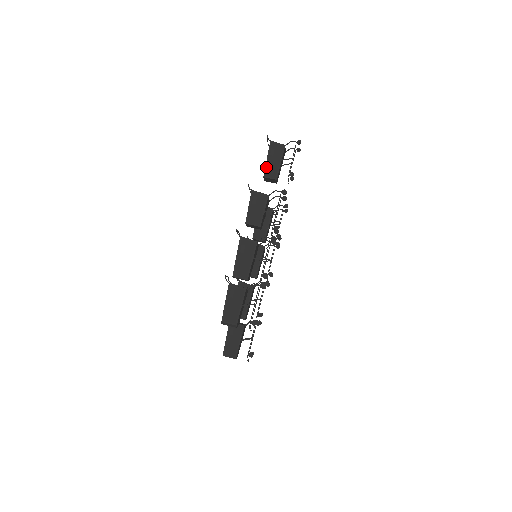
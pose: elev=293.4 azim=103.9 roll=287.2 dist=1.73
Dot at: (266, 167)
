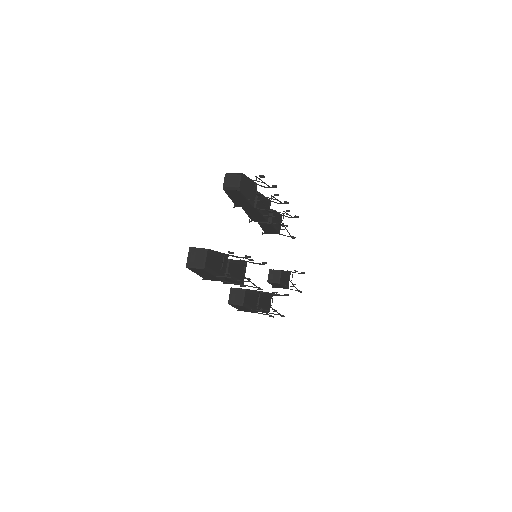
Dot at: (272, 269)
